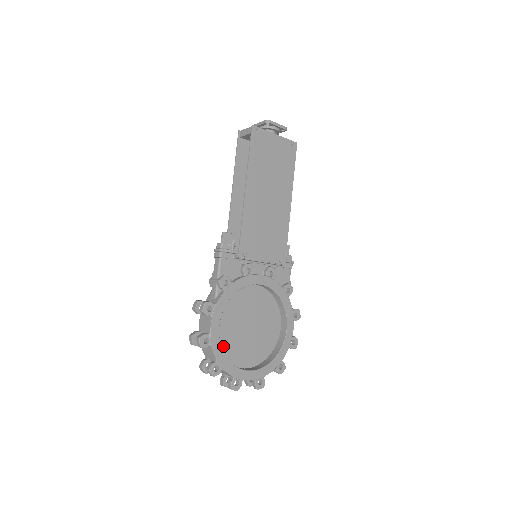
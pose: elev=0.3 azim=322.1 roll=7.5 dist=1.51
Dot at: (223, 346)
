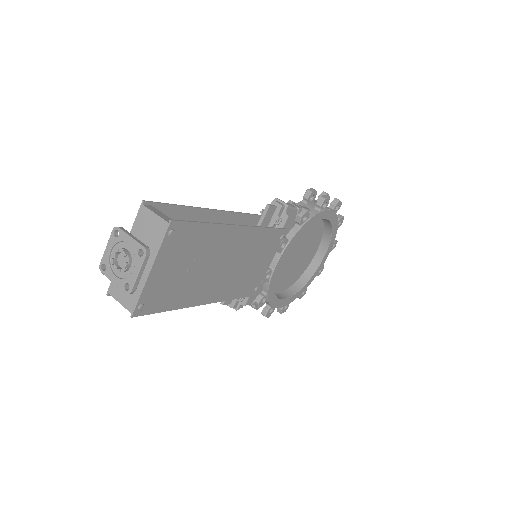
Dot at: (292, 281)
